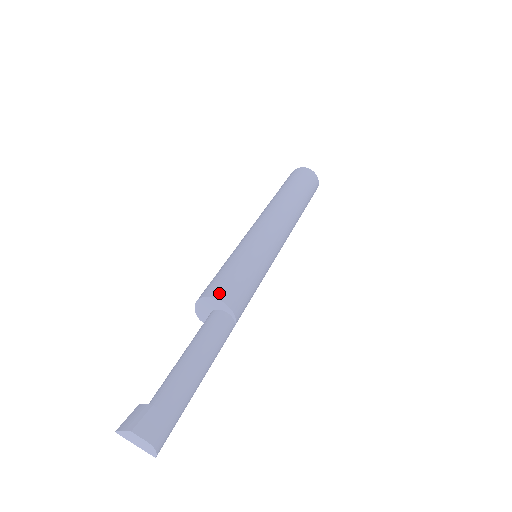
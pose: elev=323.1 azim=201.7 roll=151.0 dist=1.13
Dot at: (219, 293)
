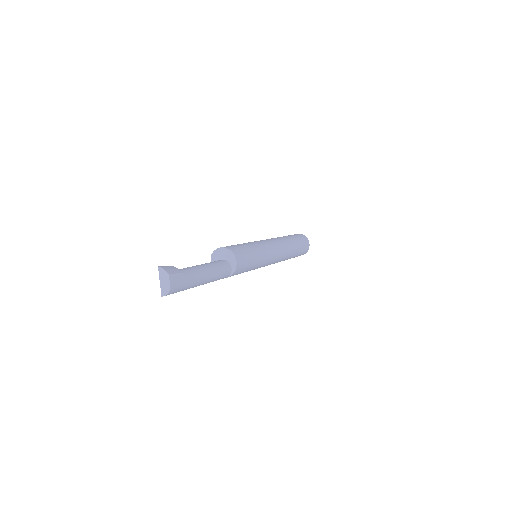
Dot at: (238, 255)
